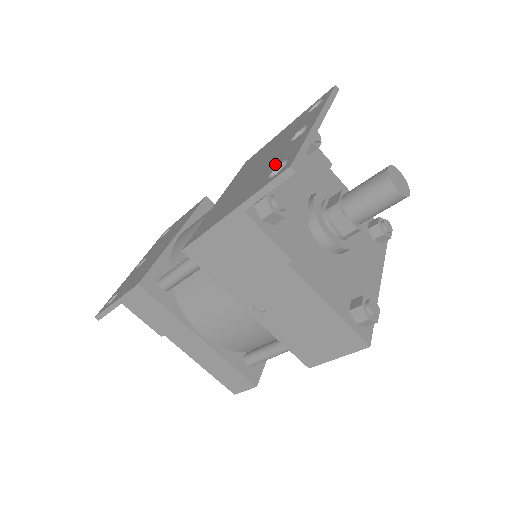
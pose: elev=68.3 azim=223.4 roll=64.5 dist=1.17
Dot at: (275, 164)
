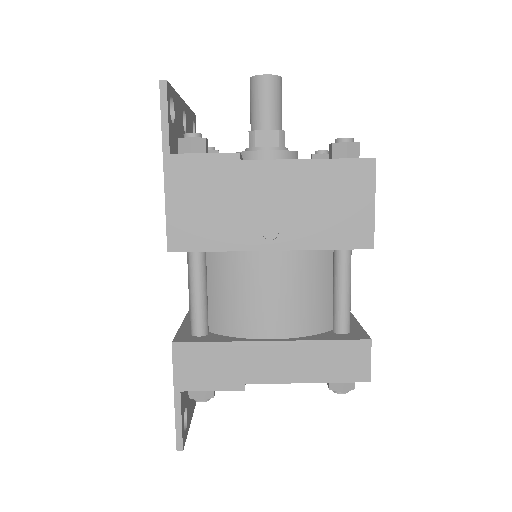
Dot at: occluded
